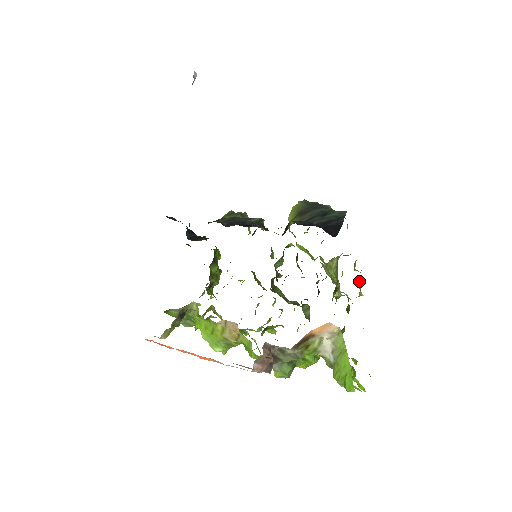
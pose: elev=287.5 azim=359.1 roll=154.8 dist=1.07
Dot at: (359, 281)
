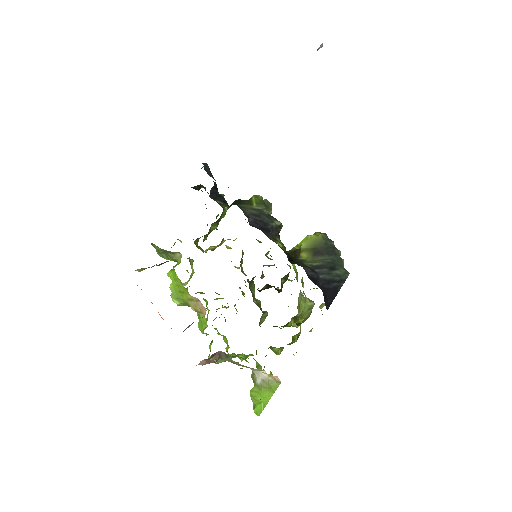
Dot at: occluded
